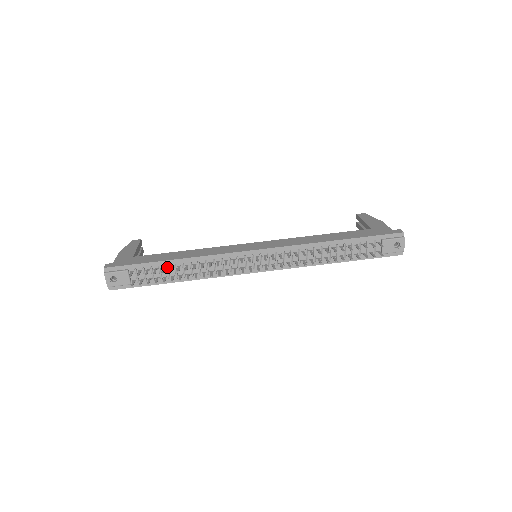
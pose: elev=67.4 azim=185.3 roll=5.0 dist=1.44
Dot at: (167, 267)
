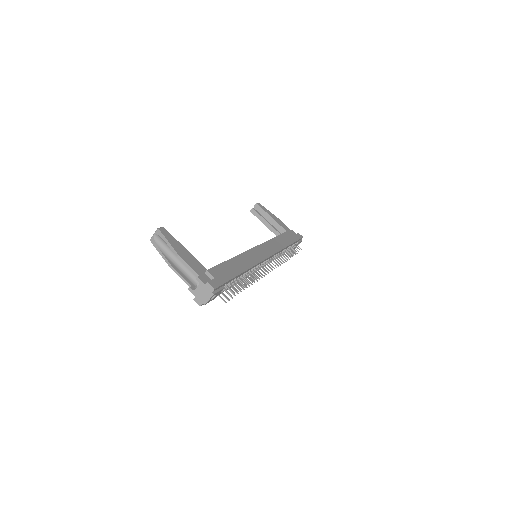
Dot at: occluded
